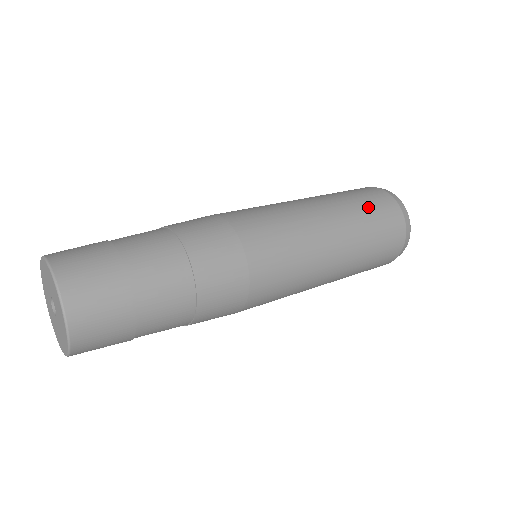
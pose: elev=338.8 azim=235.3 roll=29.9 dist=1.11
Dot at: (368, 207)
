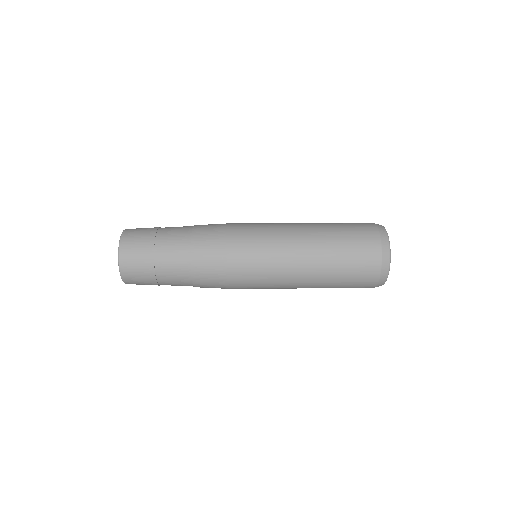
Dot at: (348, 254)
